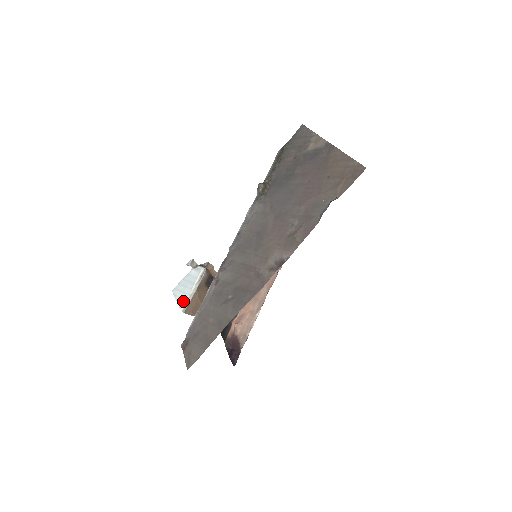
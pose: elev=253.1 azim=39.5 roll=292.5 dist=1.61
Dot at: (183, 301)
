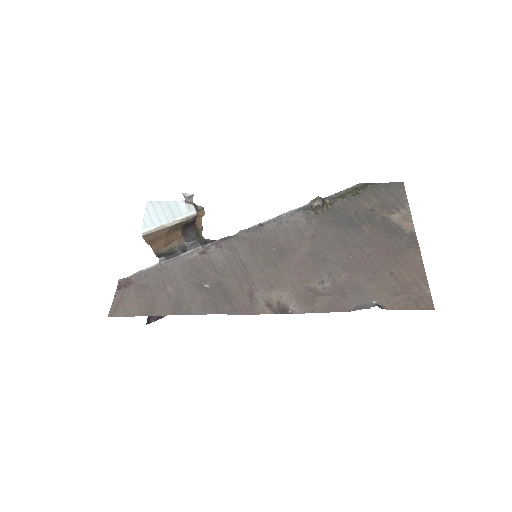
Dot at: (151, 224)
